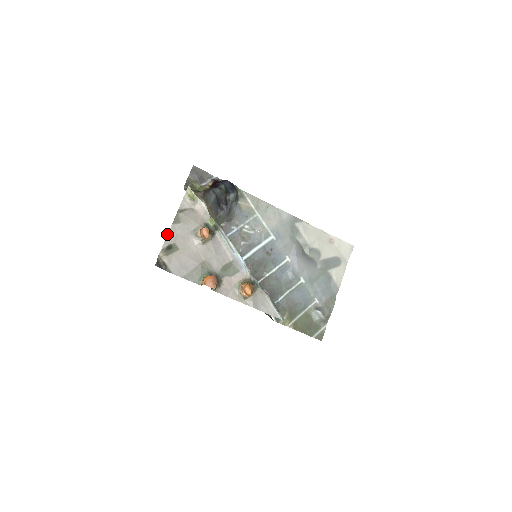
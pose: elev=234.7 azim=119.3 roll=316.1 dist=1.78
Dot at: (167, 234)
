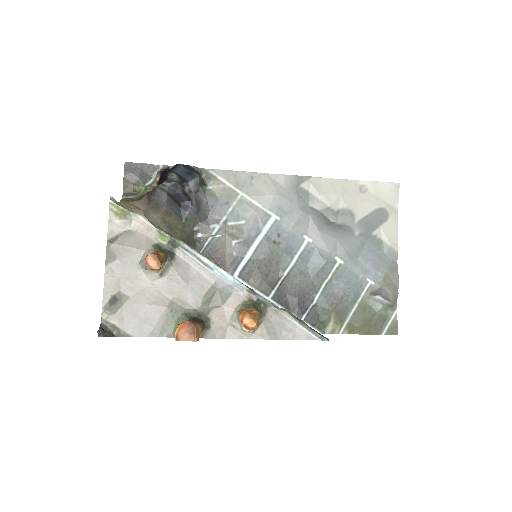
Dot at: occluded
